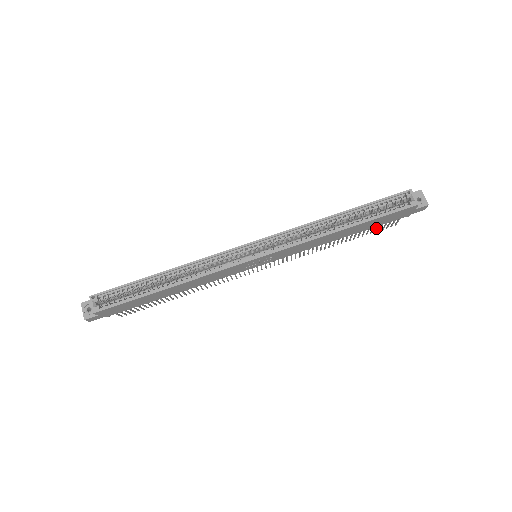
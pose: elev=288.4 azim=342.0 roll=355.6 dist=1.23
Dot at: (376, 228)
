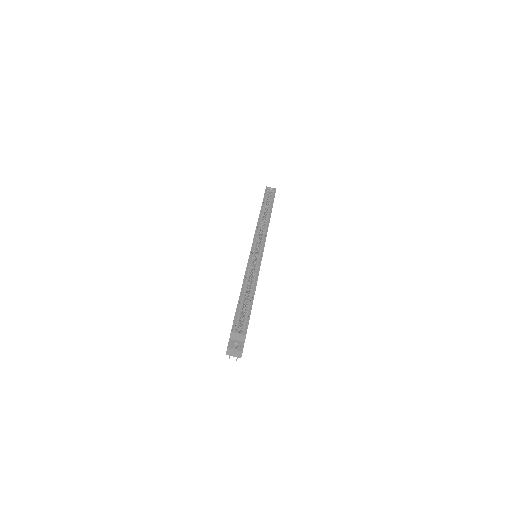
Dot at: occluded
